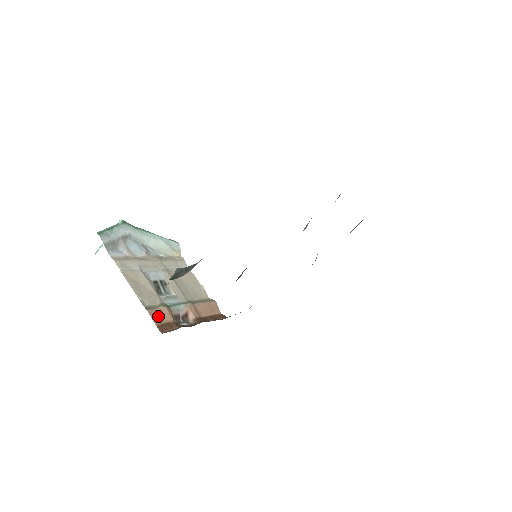
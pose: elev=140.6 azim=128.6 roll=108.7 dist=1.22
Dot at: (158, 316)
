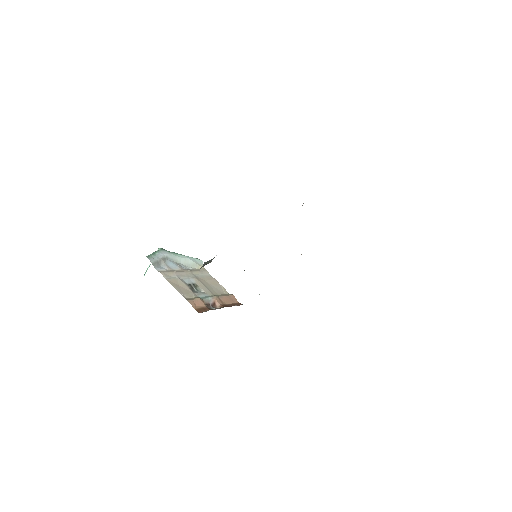
Dot at: (195, 304)
